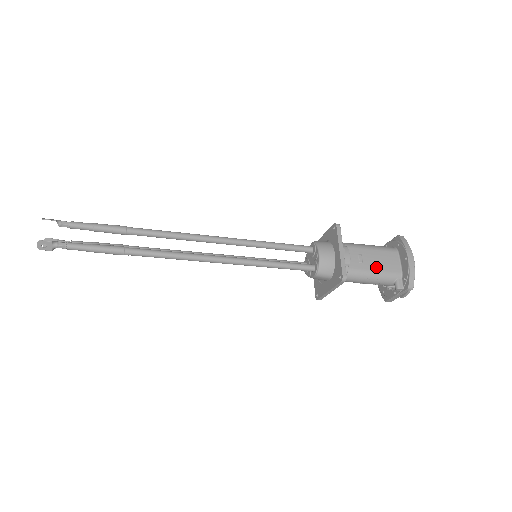
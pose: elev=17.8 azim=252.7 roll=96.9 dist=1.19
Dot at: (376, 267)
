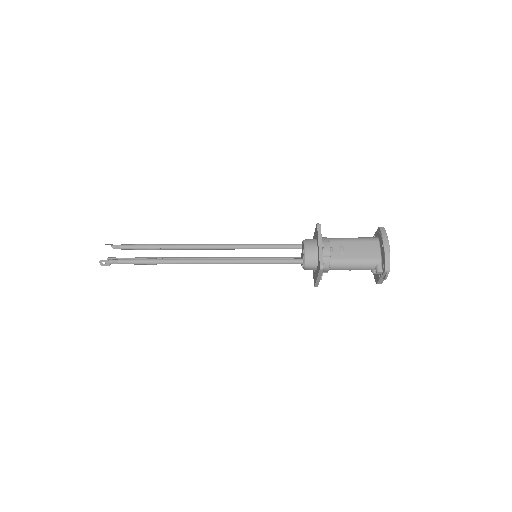
Dot at: (356, 256)
